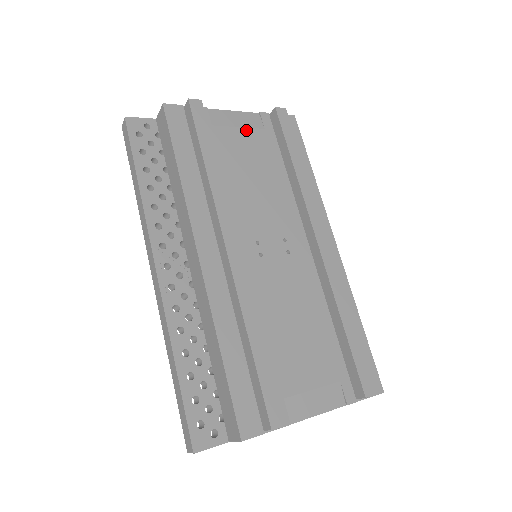
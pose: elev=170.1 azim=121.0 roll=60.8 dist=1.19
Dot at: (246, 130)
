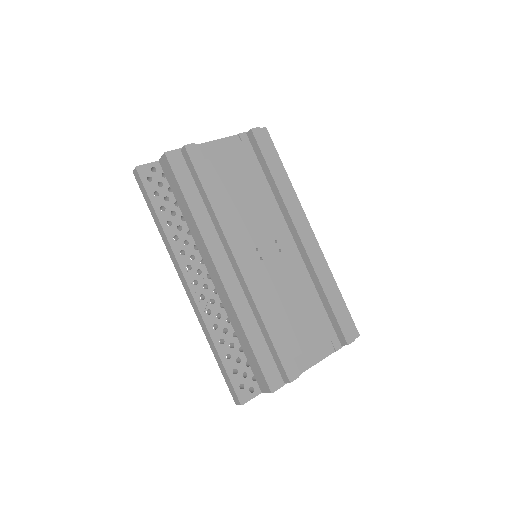
Dot at: (231, 155)
